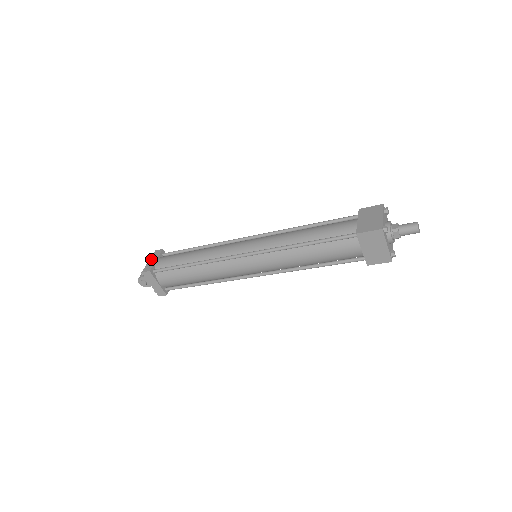
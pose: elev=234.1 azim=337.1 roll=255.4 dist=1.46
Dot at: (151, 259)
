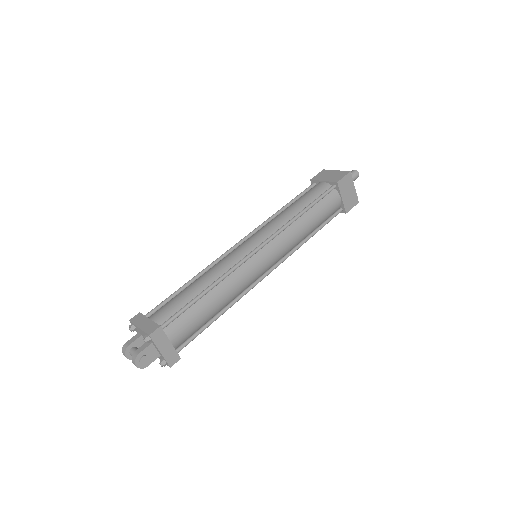
Dot at: (140, 324)
